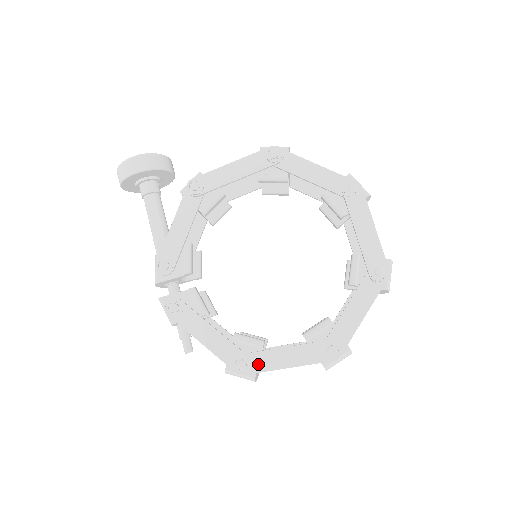
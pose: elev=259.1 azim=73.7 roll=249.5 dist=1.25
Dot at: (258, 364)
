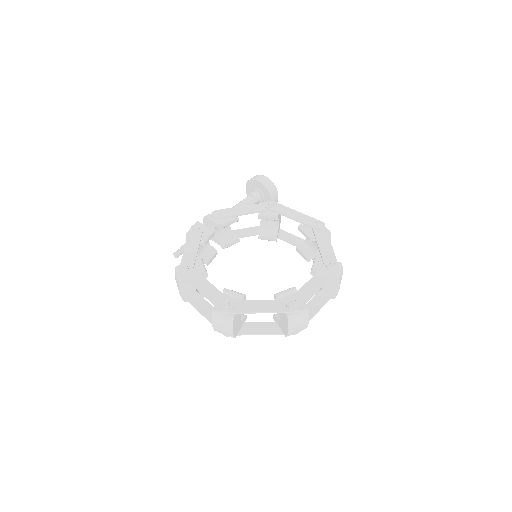
Dot at: (191, 276)
